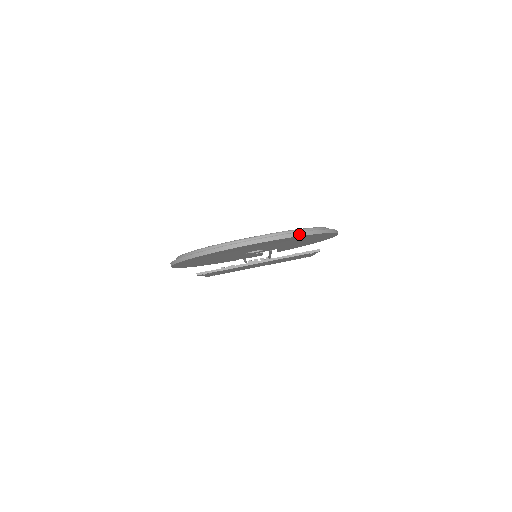
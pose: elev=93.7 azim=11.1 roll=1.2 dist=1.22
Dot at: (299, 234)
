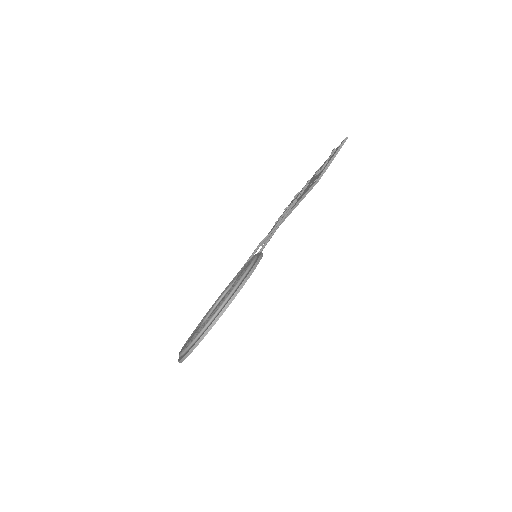
Dot at: (200, 340)
